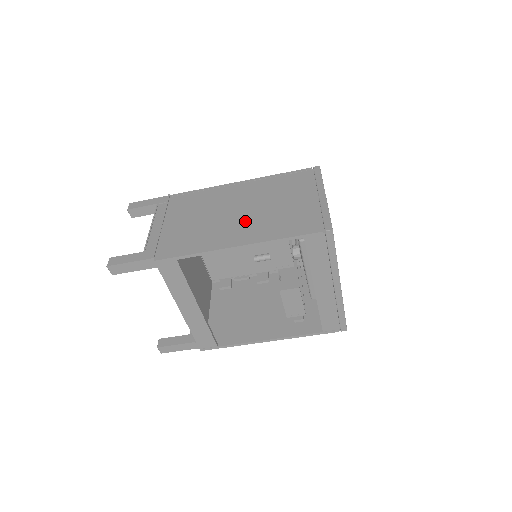
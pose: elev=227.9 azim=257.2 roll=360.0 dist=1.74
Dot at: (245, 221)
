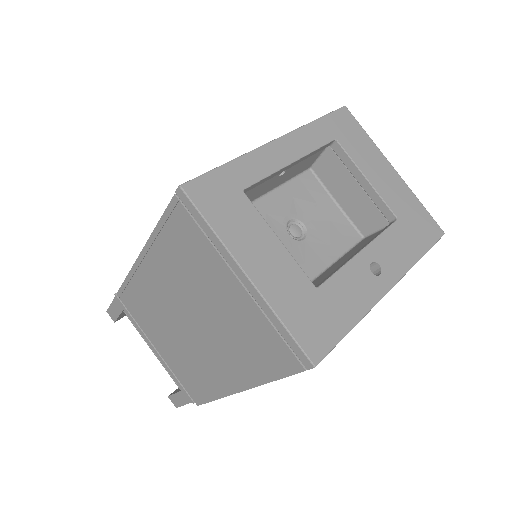
Dot at: (210, 345)
